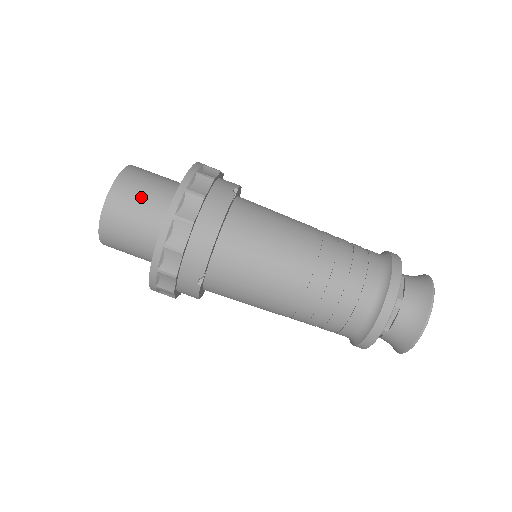
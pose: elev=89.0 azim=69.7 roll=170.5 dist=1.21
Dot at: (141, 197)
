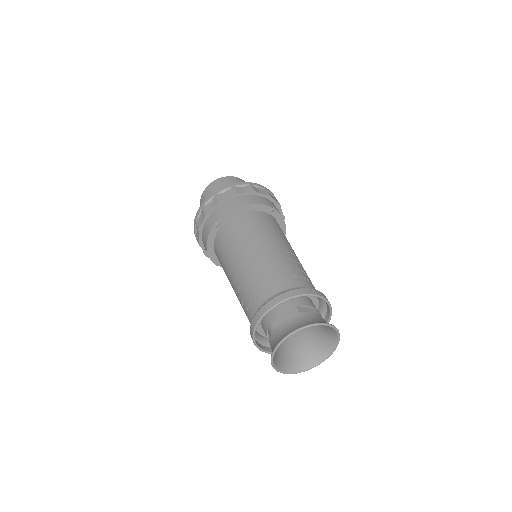
Dot at: occluded
